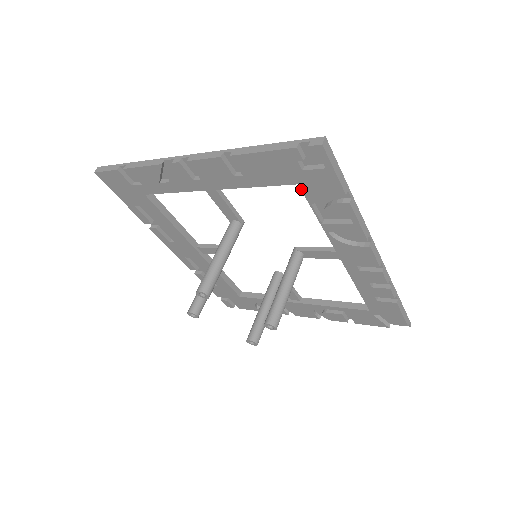
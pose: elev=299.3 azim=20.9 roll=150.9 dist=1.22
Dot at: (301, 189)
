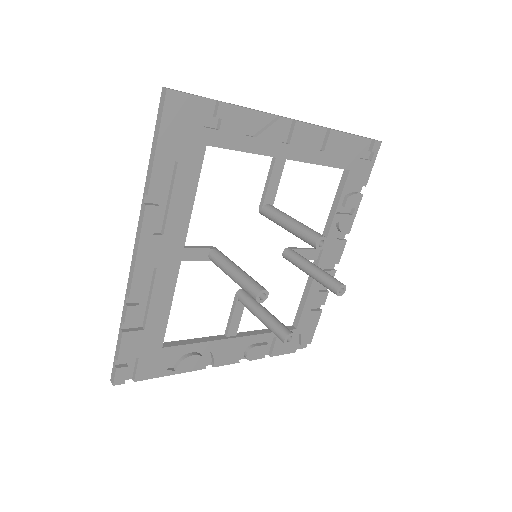
Dot at: (348, 175)
